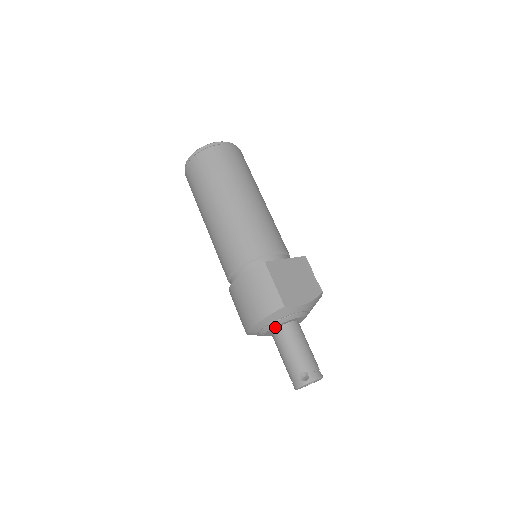
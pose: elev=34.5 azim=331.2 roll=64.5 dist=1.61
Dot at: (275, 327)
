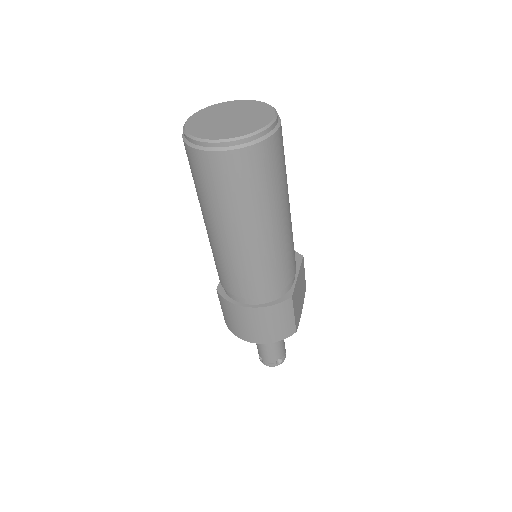
Dot at: occluded
